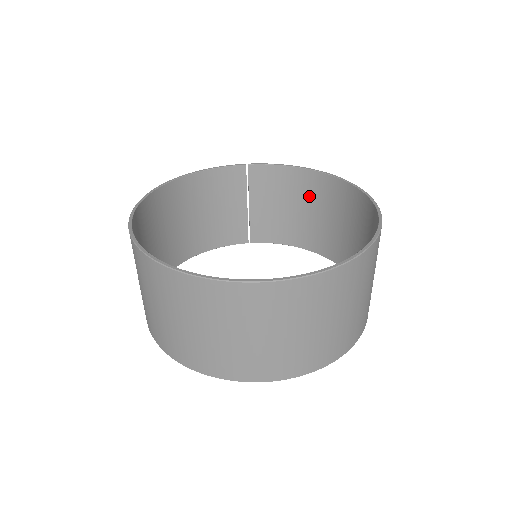
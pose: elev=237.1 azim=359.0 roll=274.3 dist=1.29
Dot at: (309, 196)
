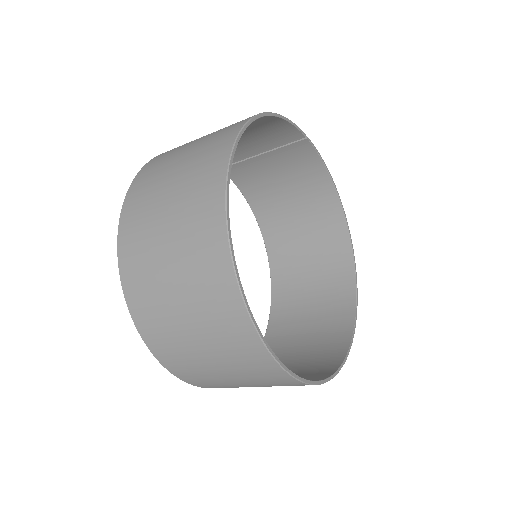
Dot at: (309, 199)
